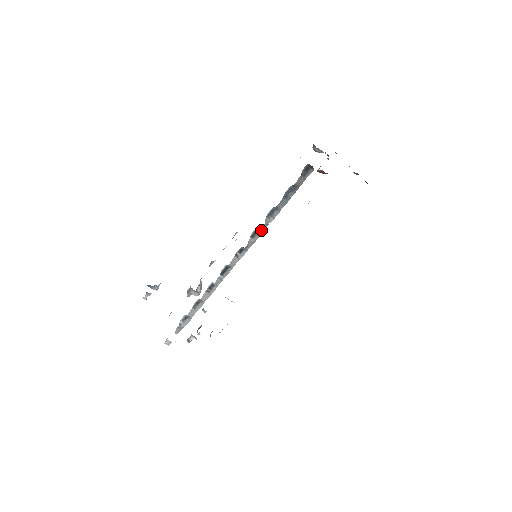
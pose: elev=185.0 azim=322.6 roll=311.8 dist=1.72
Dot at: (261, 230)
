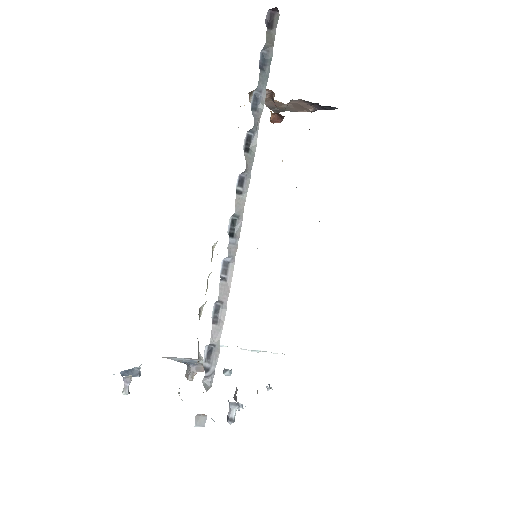
Dot at: (254, 134)
